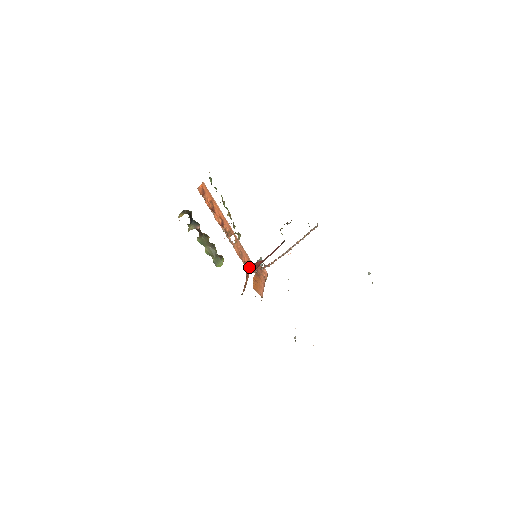
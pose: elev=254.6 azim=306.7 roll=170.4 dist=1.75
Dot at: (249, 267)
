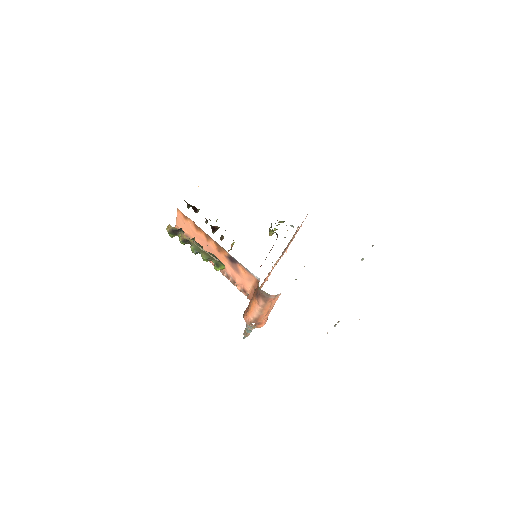
Dot at: occluded
